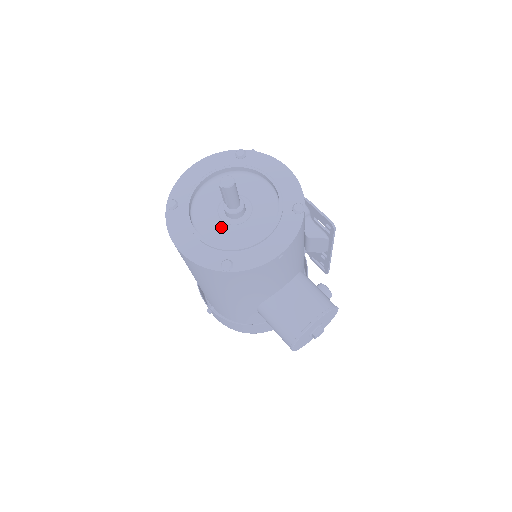
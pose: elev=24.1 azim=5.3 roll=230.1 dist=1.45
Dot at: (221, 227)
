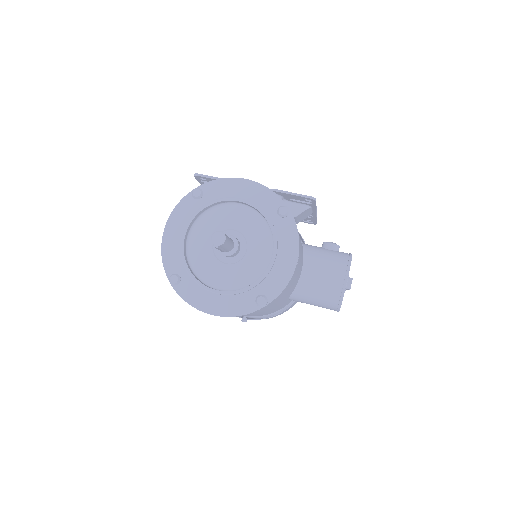
Dot at: (230, 270)
